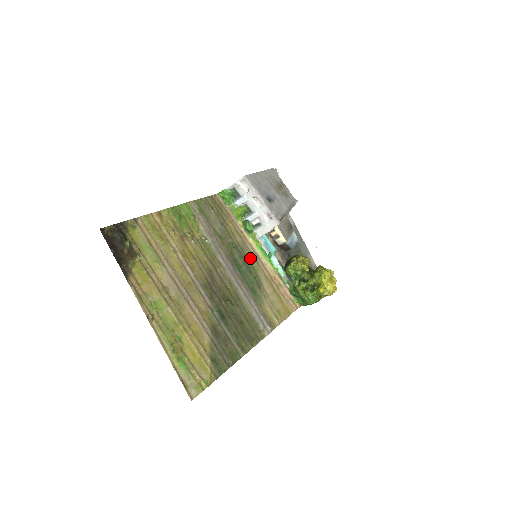
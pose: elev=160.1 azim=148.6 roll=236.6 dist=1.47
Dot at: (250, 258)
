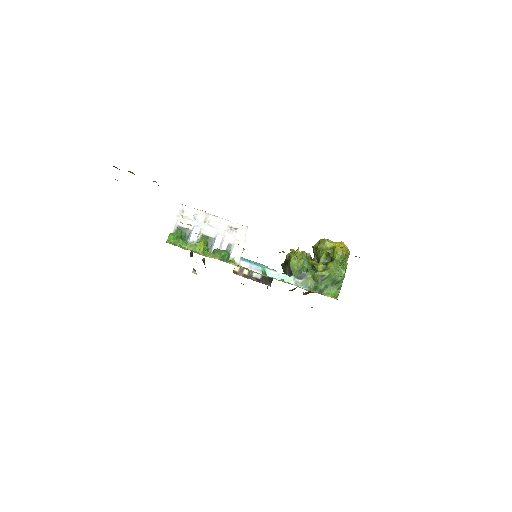
Dot at: occluded
